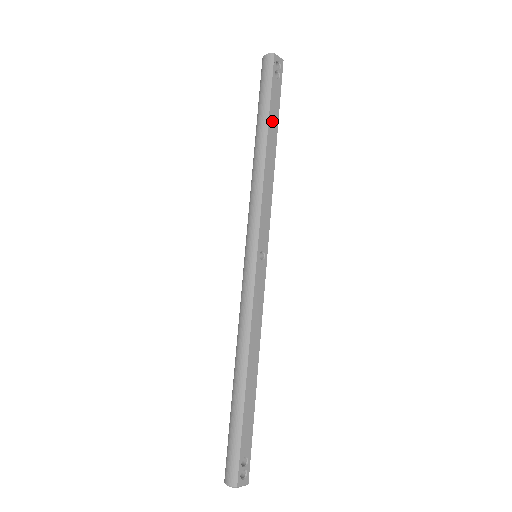
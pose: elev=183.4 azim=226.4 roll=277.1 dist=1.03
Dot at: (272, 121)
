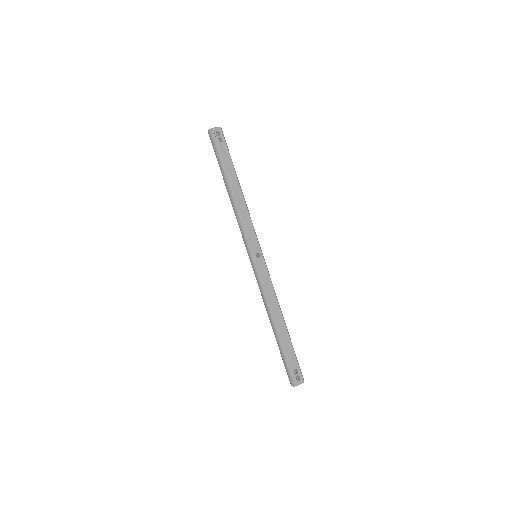
Dot at: (229, 171)
